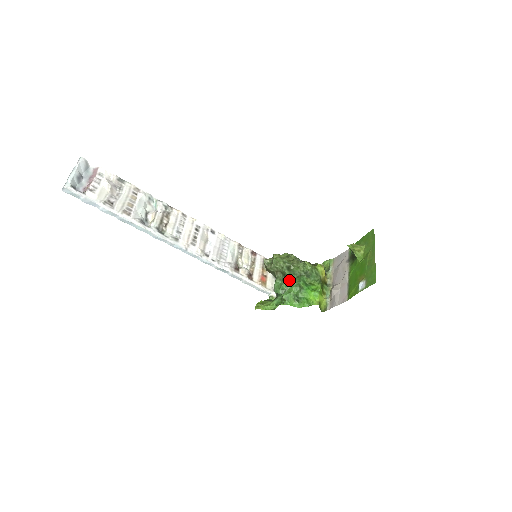
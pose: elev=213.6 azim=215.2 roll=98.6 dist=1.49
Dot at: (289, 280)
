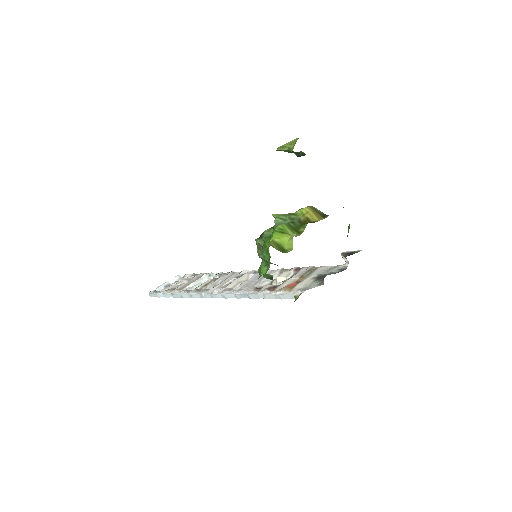
Dot at: occluded
